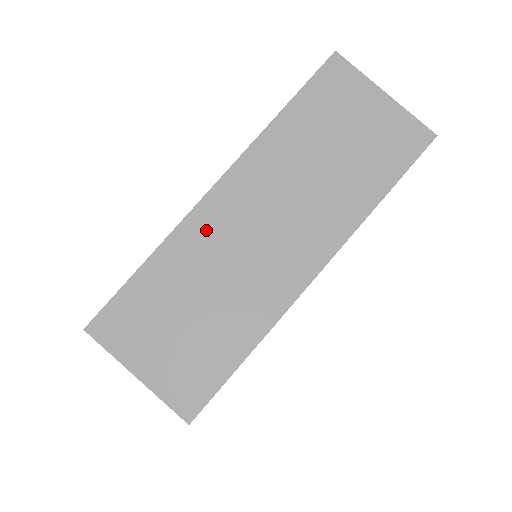
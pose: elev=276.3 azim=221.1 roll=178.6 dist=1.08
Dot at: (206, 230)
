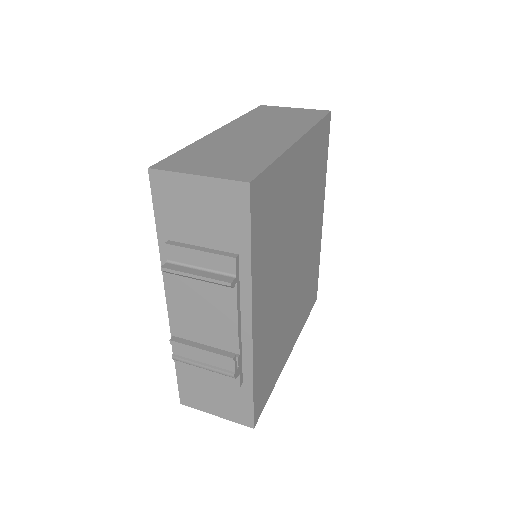
Dot at: (220, 138)
